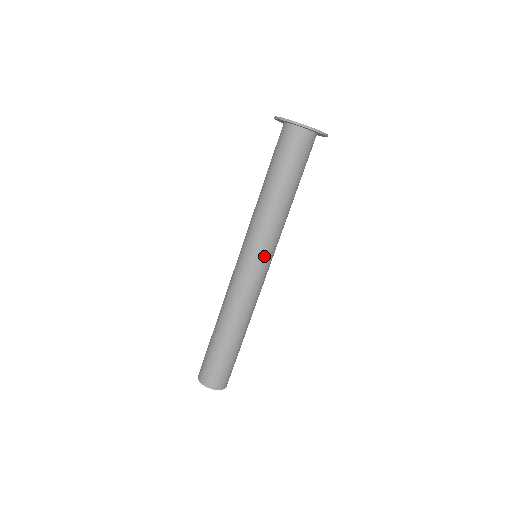
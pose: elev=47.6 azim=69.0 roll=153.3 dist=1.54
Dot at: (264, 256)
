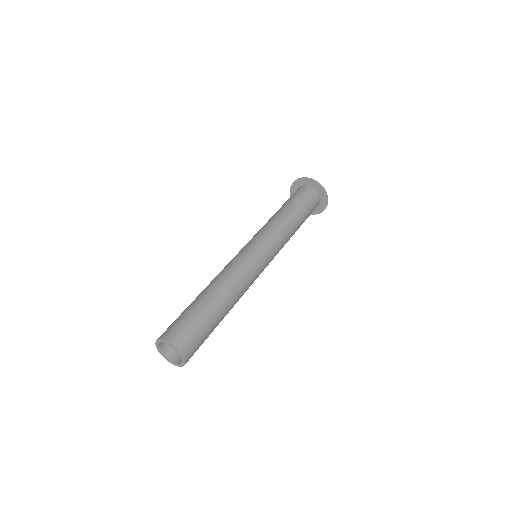
Dot at: (267, 247)
